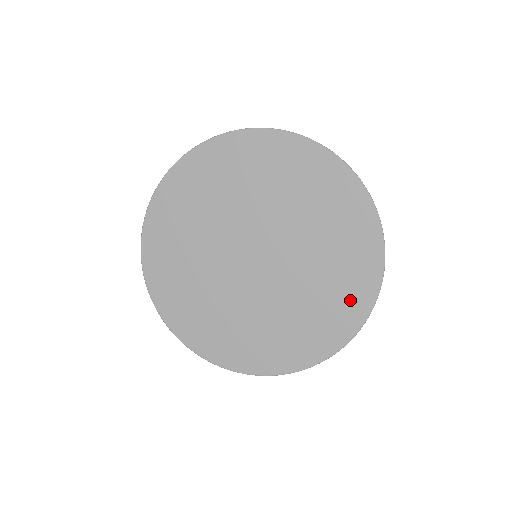
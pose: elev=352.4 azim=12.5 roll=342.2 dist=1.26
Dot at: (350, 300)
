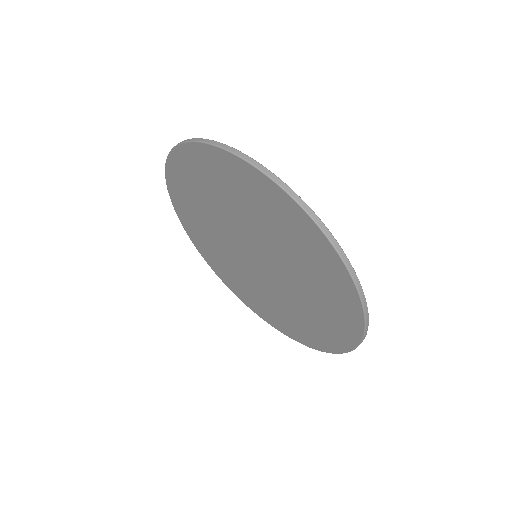
Dot at: (325, 336)
